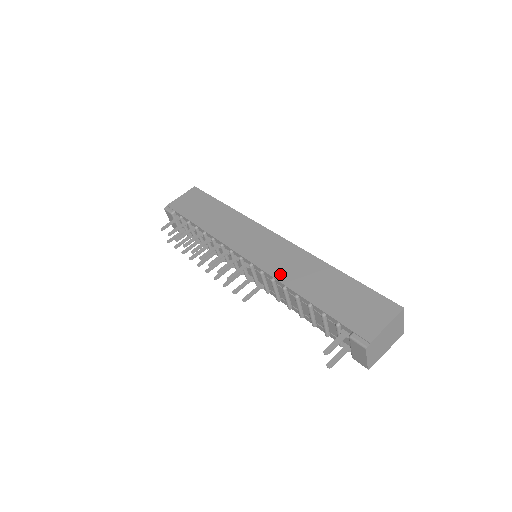
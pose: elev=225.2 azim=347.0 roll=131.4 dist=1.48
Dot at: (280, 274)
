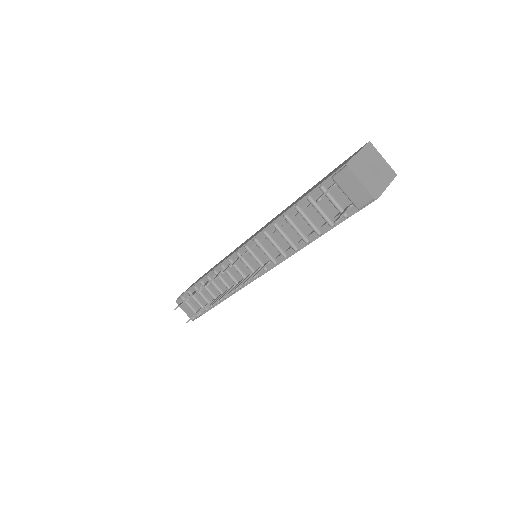
Dot at: (268, 224)
